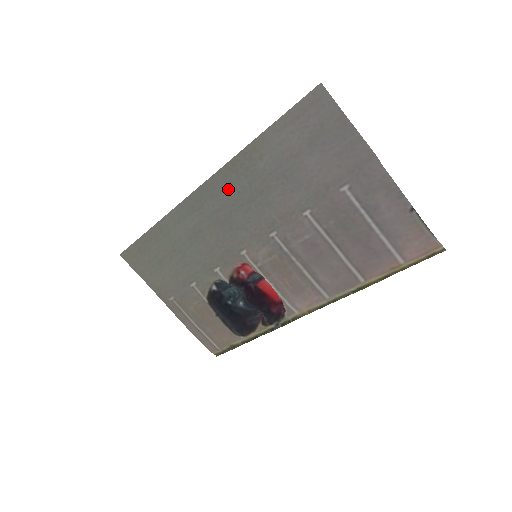
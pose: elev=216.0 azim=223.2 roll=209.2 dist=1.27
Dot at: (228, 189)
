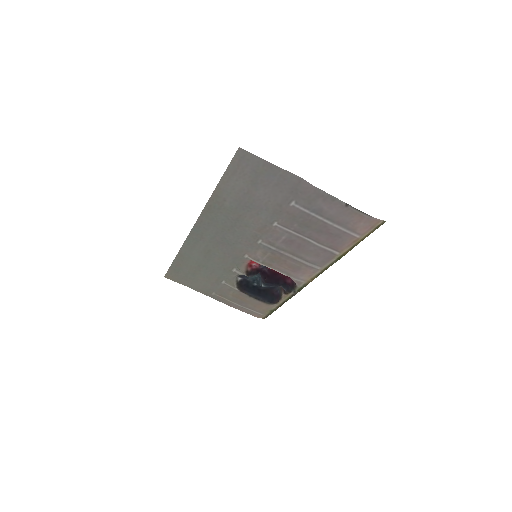
Dot at: (213, 223)
